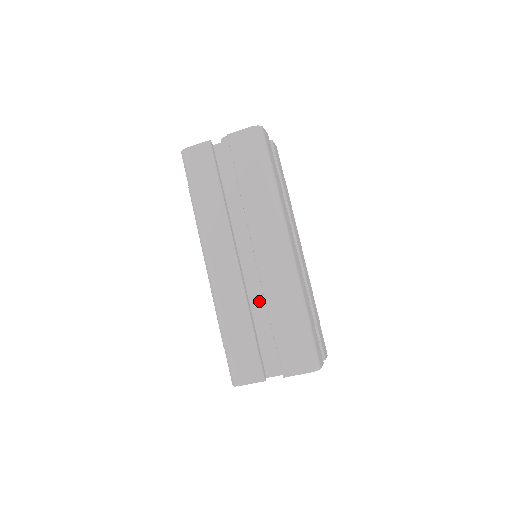
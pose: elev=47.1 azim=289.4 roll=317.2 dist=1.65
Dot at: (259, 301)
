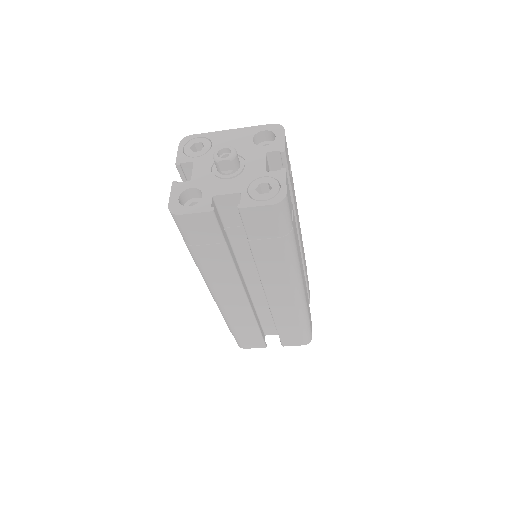
Dot at: (263, 305)
